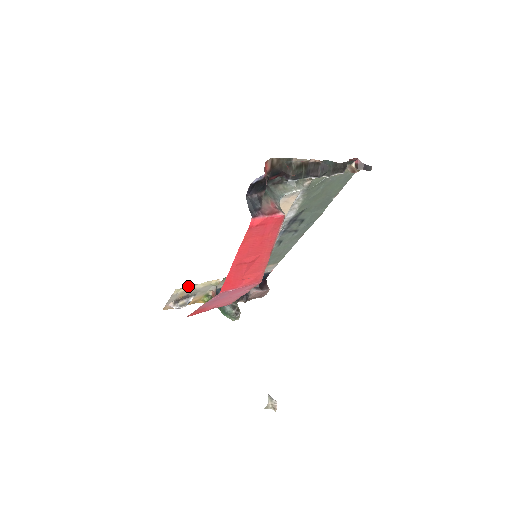
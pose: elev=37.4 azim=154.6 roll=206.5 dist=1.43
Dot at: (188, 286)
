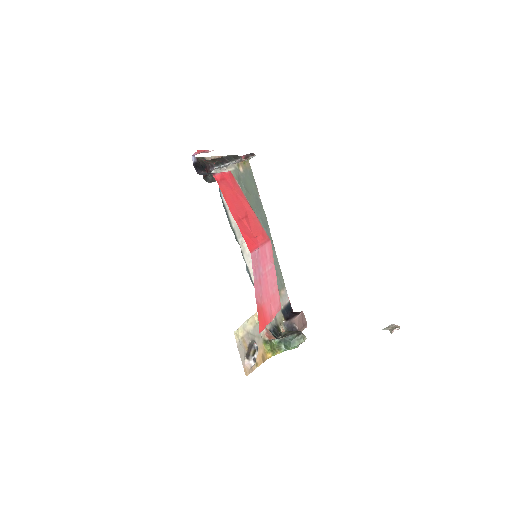
Dot at: (240, 327)
